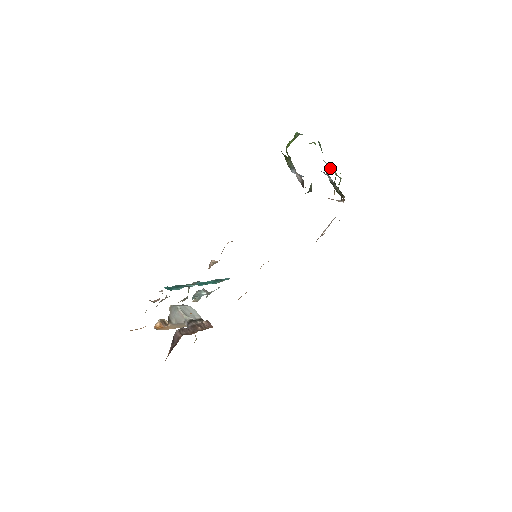
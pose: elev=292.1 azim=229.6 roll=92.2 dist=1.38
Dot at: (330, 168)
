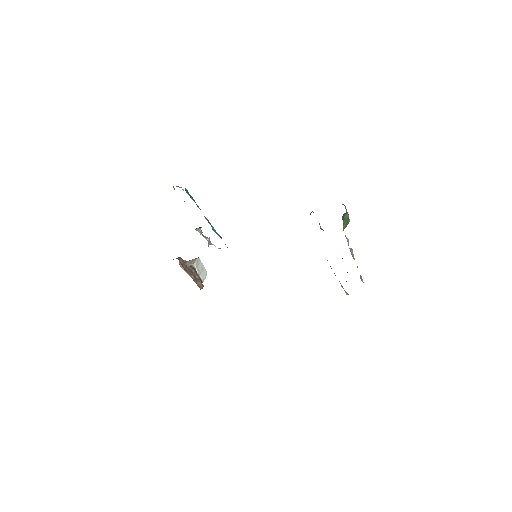
Dot at: (351, 251)
